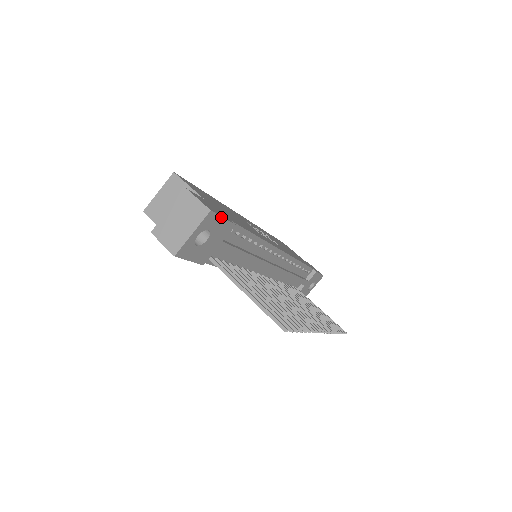
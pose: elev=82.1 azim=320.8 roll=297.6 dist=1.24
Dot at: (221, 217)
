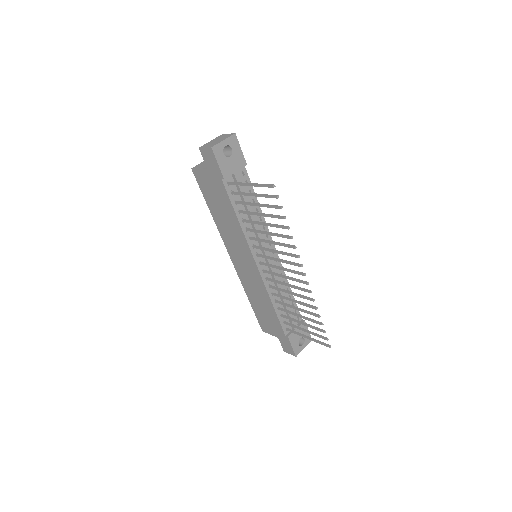
Dot at: (240, 147)
